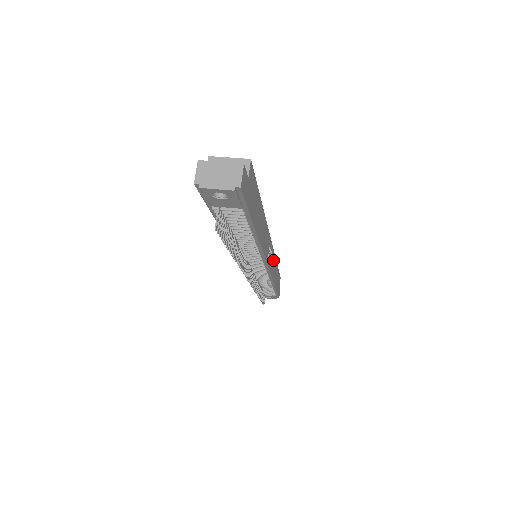
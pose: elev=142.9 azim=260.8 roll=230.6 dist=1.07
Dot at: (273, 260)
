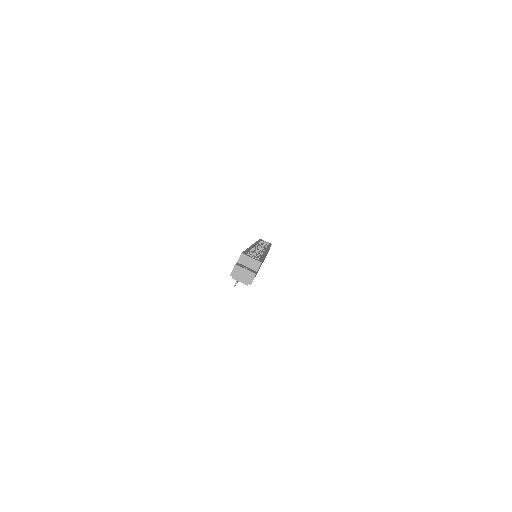
Dot at: occluded
